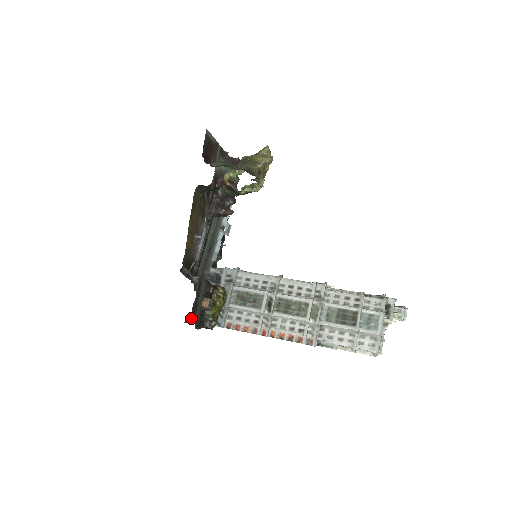
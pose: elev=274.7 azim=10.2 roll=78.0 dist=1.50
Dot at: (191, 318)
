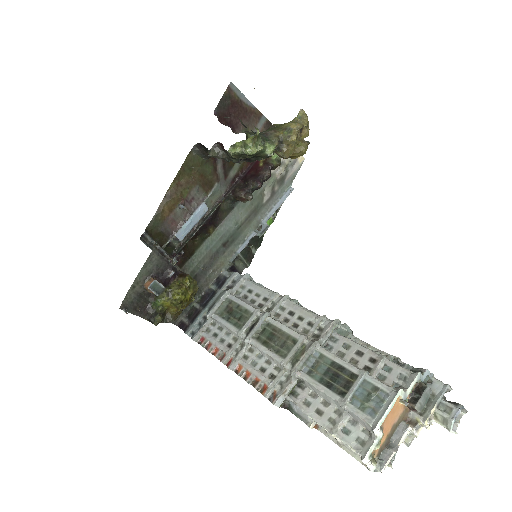
Dot at: occluded
